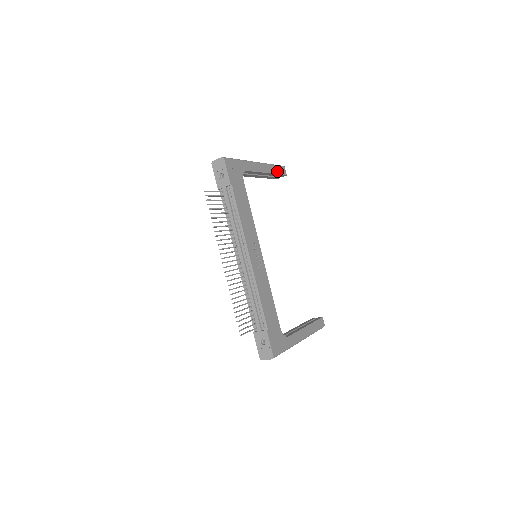
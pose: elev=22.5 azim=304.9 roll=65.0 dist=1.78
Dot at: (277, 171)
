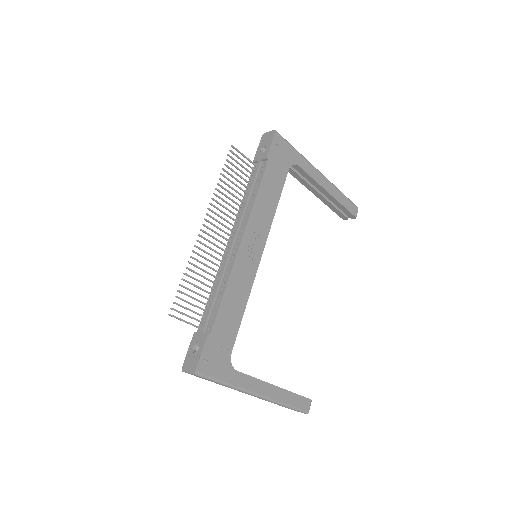
Dot at: (344, 203)
